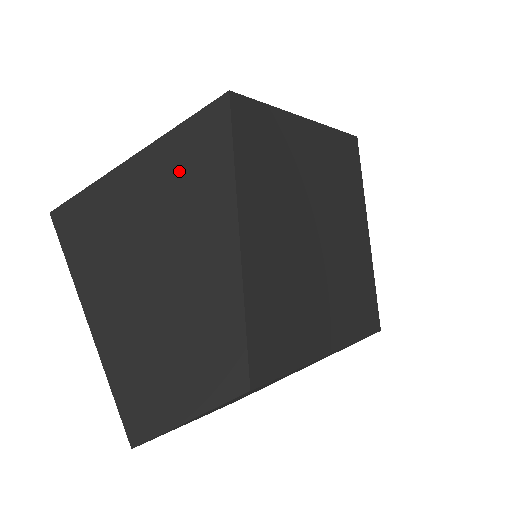
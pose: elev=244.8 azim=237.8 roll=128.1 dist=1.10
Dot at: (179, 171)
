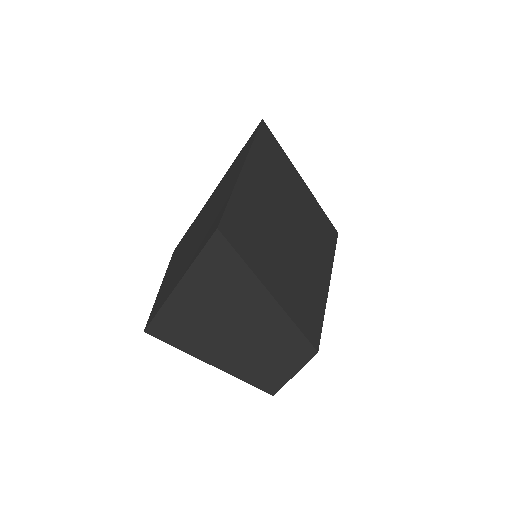
Dot at: (215, 281)
